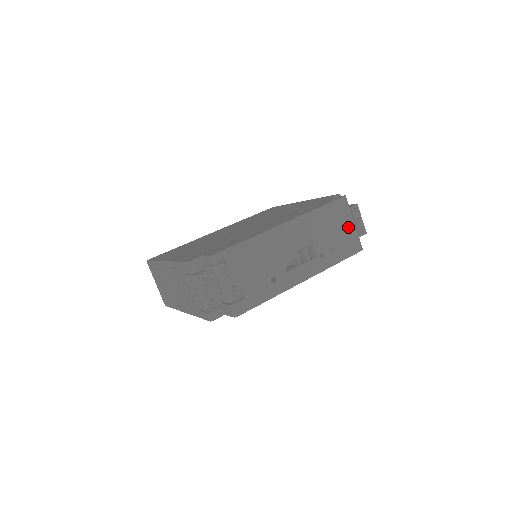
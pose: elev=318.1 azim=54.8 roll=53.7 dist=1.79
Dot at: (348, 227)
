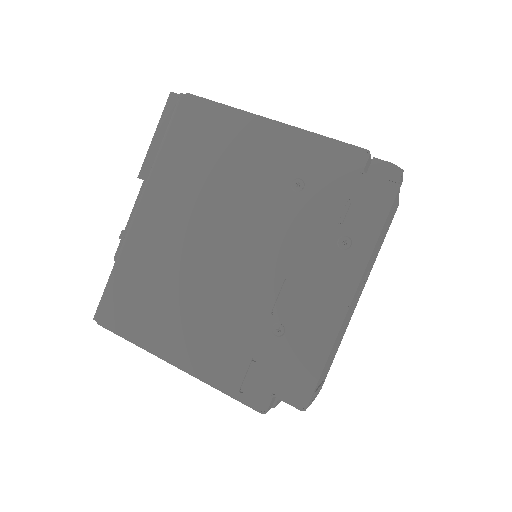
Dot at: (394, 208)
